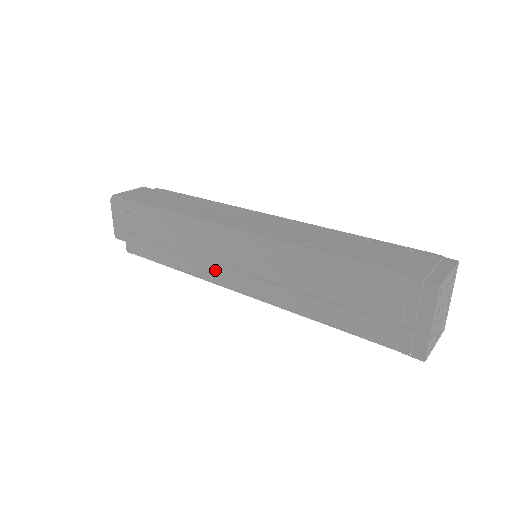
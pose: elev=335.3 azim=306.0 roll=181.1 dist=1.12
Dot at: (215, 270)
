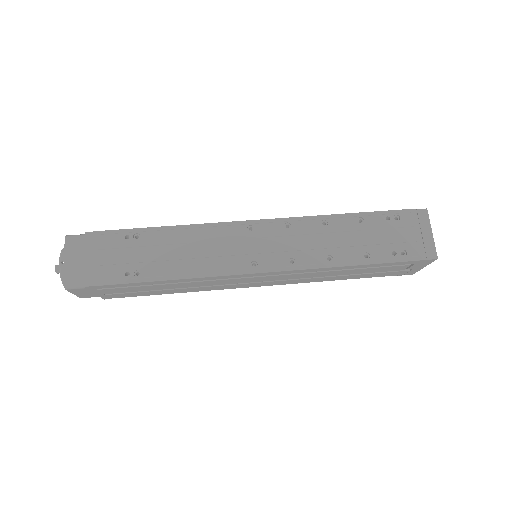
Dot at: (230, 287)
